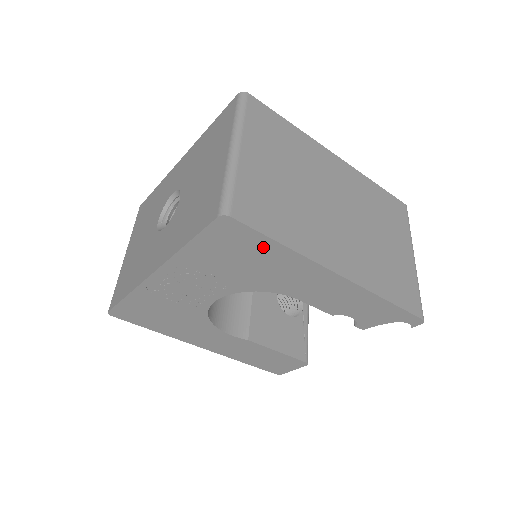
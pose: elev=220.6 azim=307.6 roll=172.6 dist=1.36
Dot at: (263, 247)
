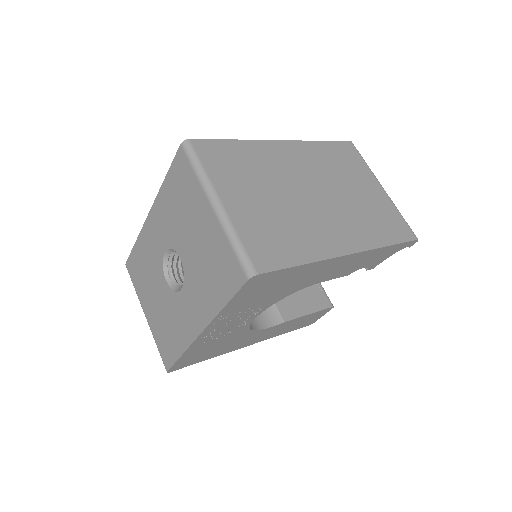
Dot at: (287, 274)
